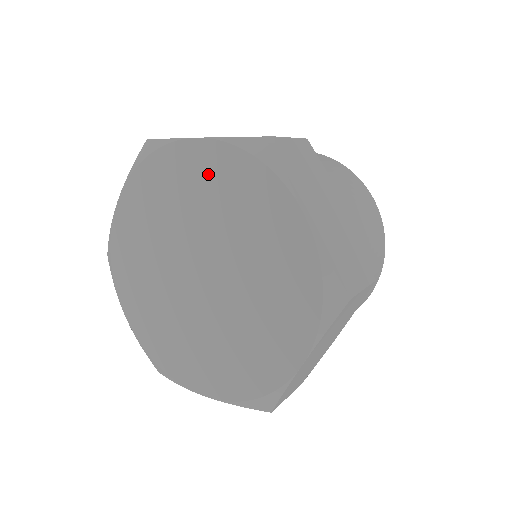
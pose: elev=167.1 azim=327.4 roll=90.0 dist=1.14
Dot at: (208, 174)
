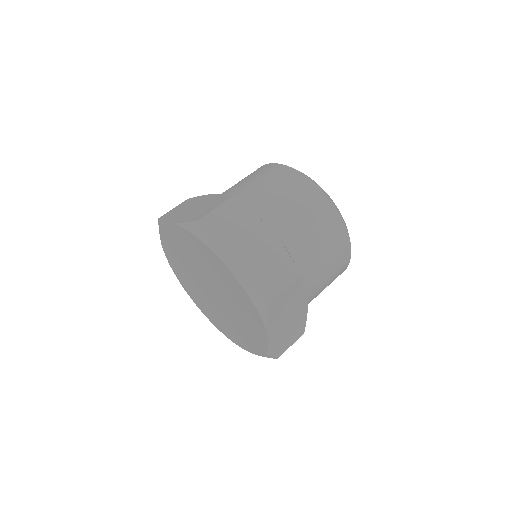
Dot at: (184, 242)
